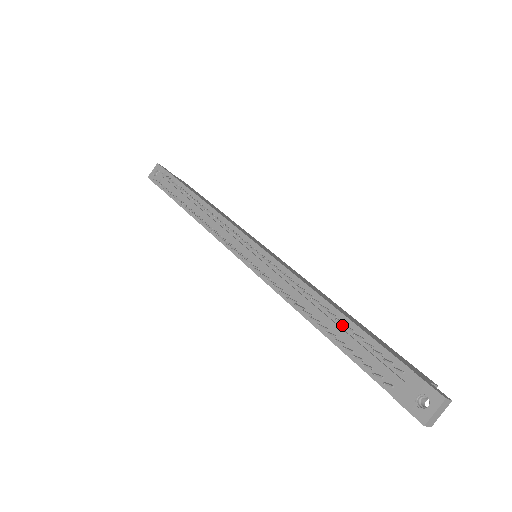
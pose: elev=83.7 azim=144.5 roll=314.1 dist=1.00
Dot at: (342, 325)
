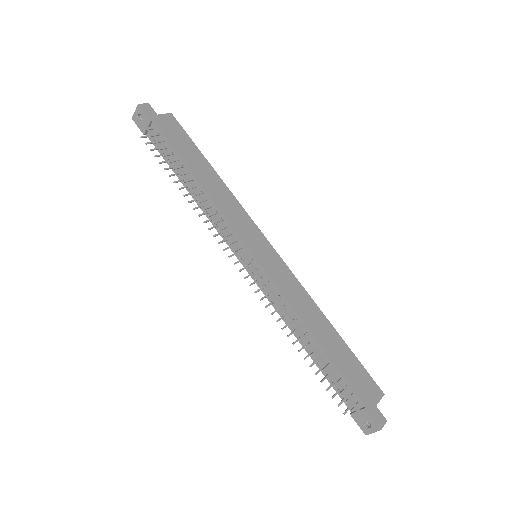
Dot at: (322, 357)
